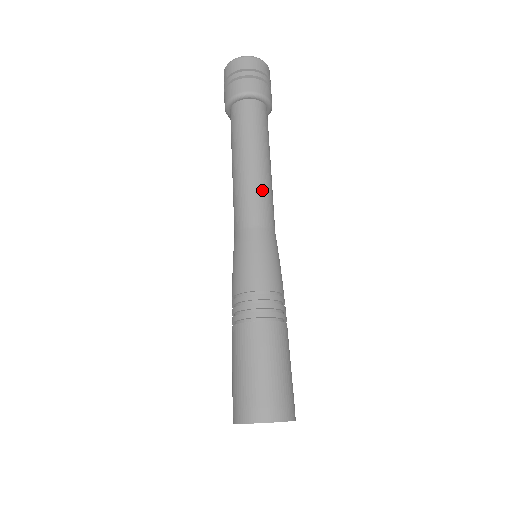
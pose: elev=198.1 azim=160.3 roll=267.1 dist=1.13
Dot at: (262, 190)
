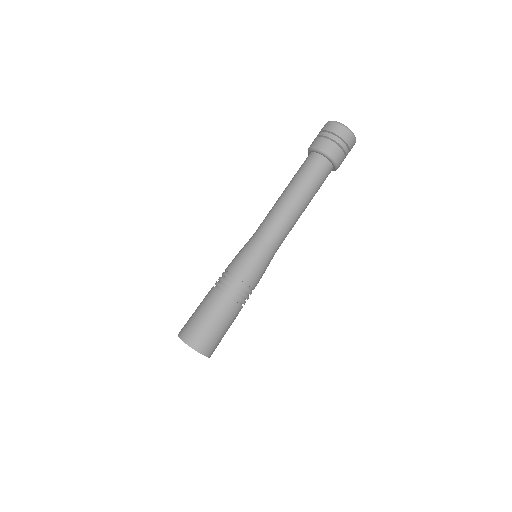
Dot at: (292, 227)
